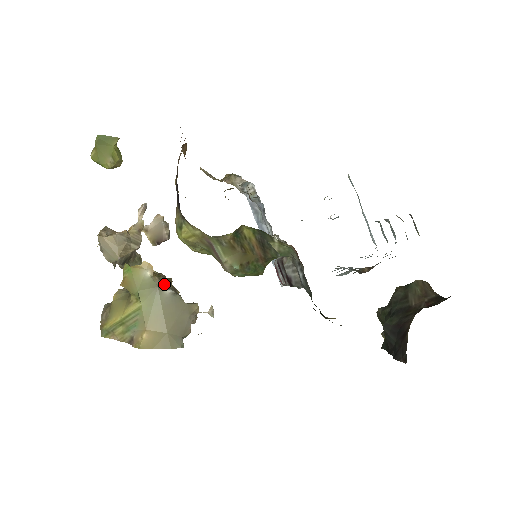
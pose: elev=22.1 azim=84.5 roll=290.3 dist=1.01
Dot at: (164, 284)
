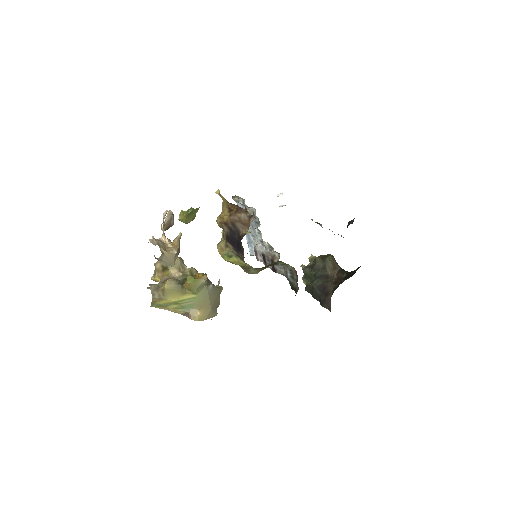
Dot at: (208, 282)
